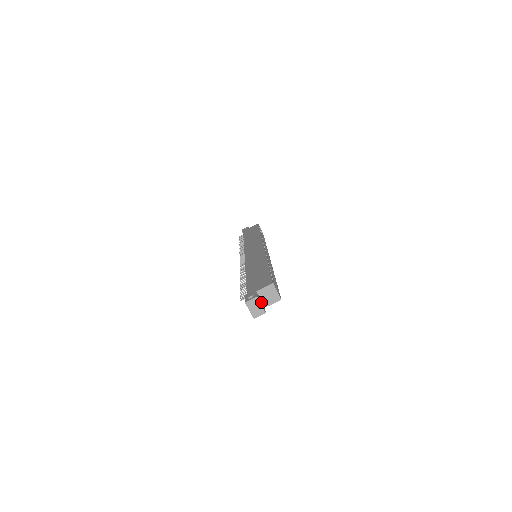
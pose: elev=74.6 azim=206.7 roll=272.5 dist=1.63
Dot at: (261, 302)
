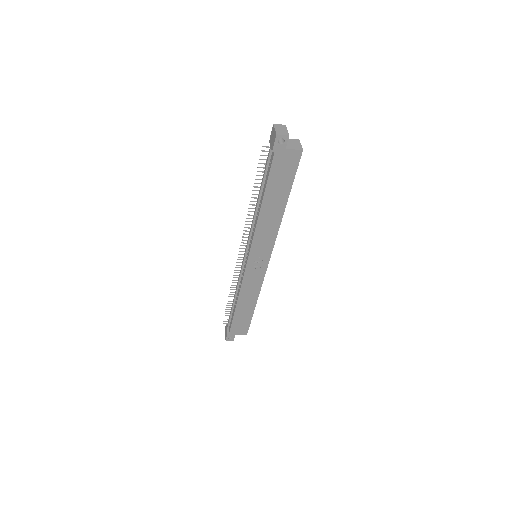
Dot at: occluded
